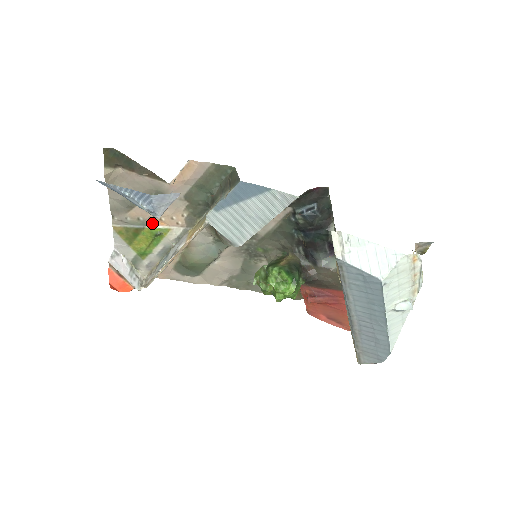
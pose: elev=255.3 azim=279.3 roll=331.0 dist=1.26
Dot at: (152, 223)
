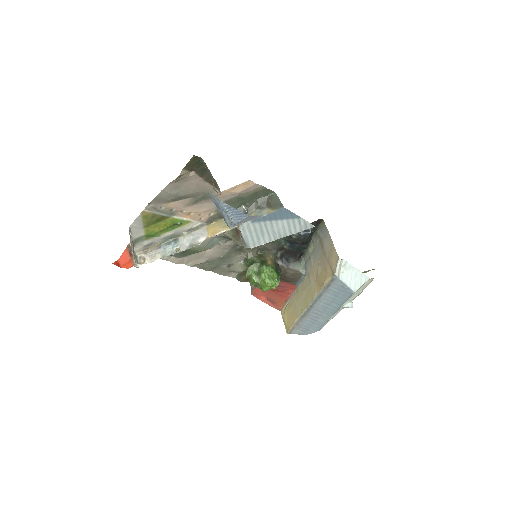
Dot at: (180, 215)
